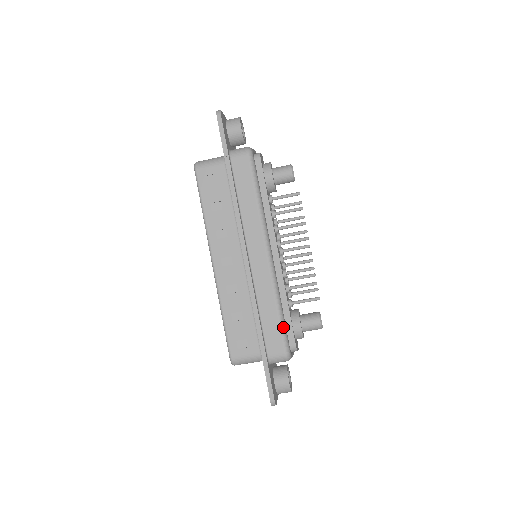
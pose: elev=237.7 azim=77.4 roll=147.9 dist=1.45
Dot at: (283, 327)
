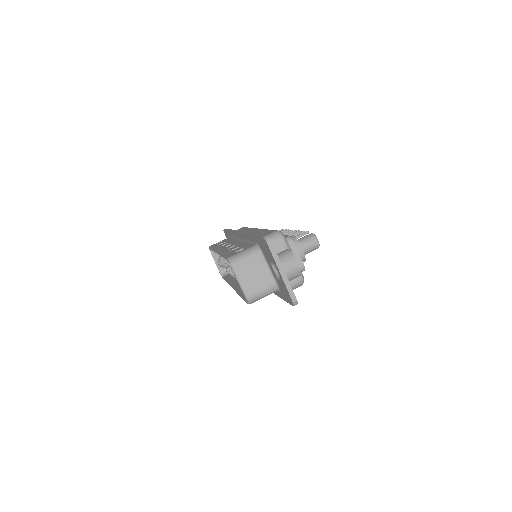
Dot at: occluded
